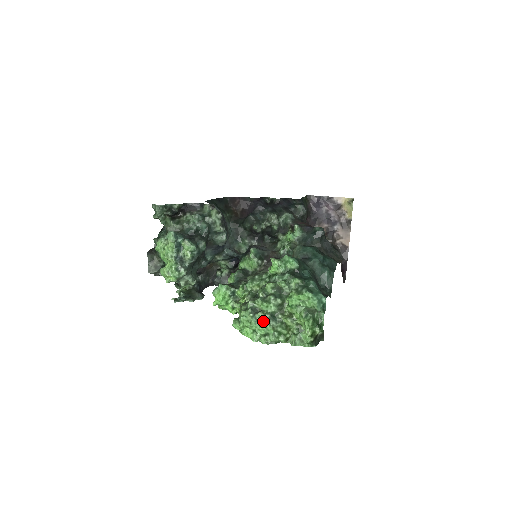
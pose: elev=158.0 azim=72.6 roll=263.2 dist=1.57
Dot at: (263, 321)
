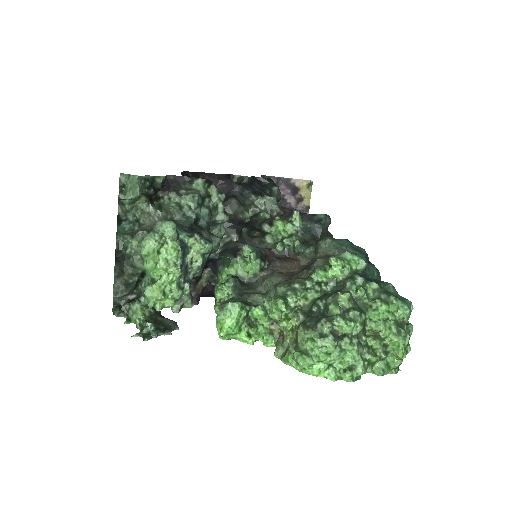
Dot at: (349, 349)
